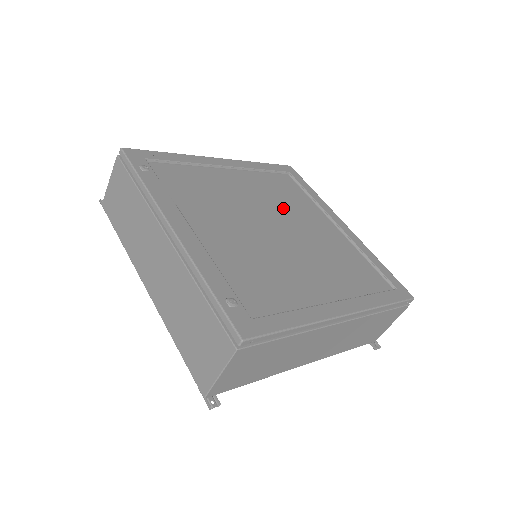
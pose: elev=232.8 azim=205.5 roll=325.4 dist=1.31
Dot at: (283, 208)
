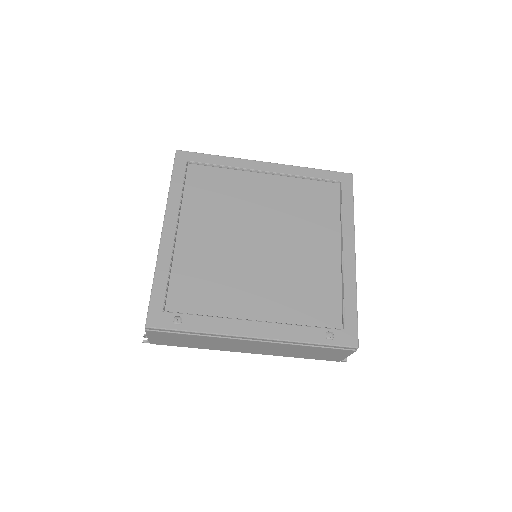
Dot at: (237, 211)
